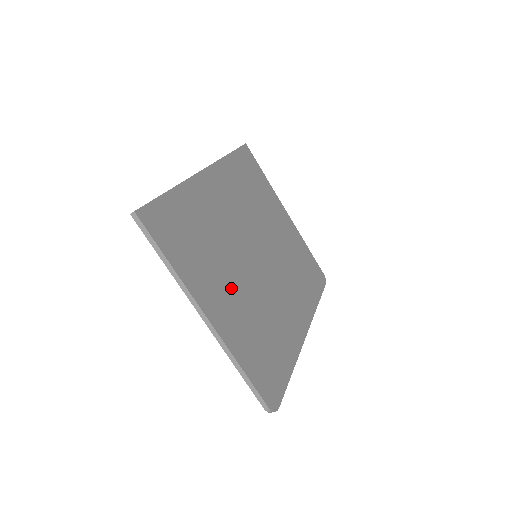
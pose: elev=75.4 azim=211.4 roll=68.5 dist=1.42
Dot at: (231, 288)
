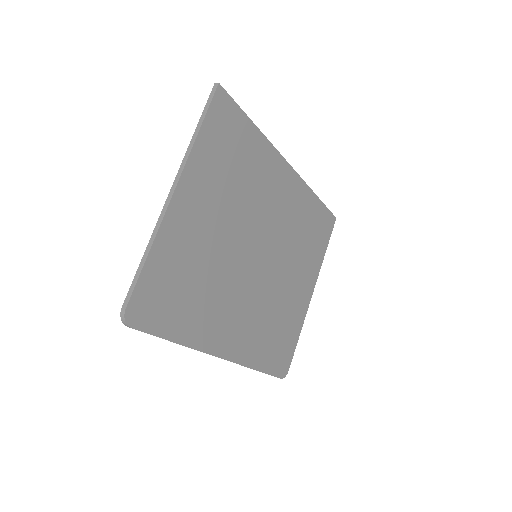
Dot at: (213, 222)
